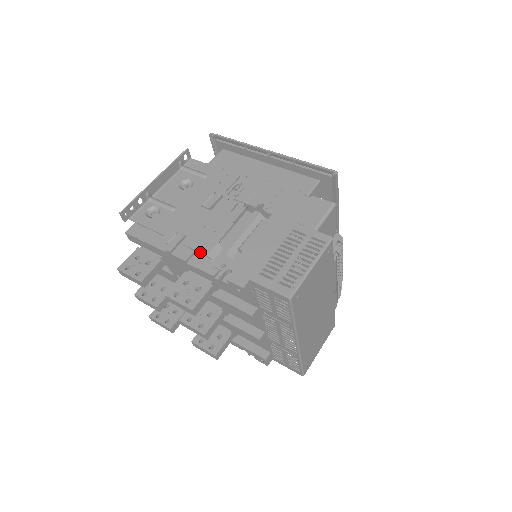
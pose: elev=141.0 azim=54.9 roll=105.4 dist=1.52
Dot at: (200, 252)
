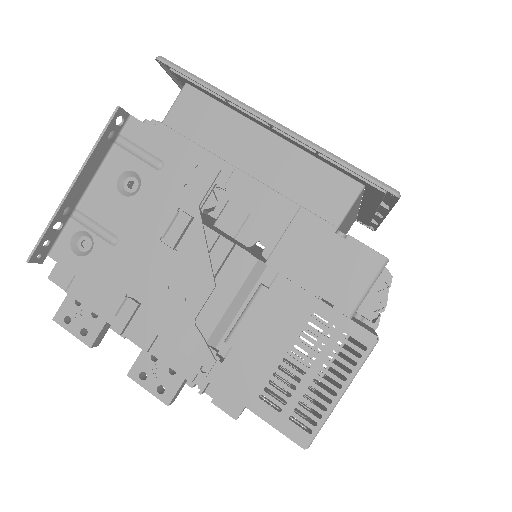
Dot at: (166, 341)
